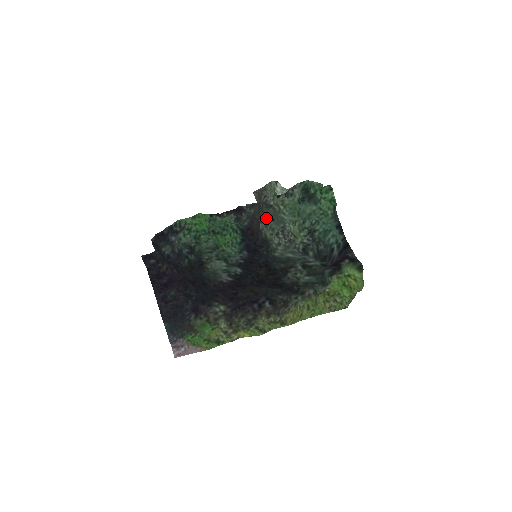
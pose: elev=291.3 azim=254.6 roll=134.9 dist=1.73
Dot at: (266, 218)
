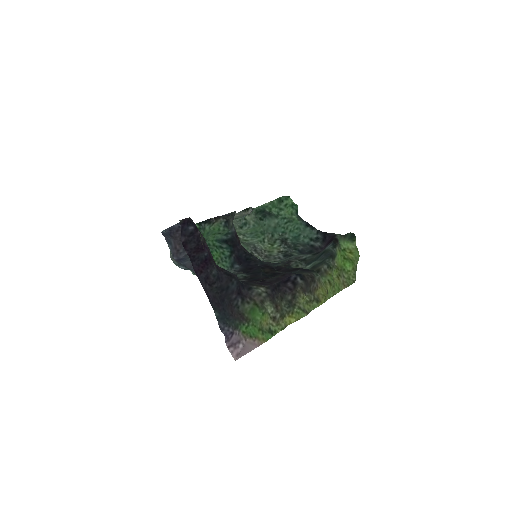
Dot at: occluded
